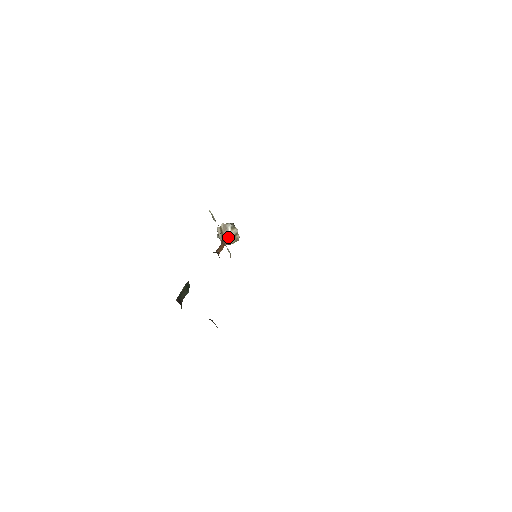
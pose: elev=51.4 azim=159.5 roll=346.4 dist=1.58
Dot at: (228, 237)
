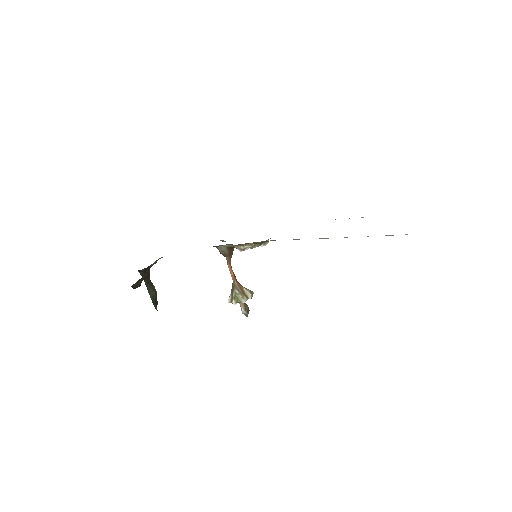
Dot at: occluded
